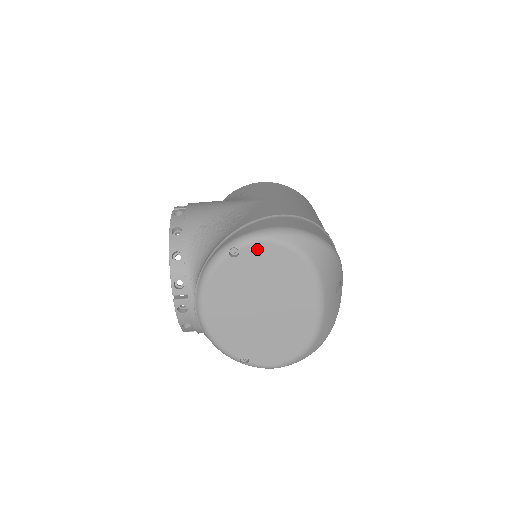
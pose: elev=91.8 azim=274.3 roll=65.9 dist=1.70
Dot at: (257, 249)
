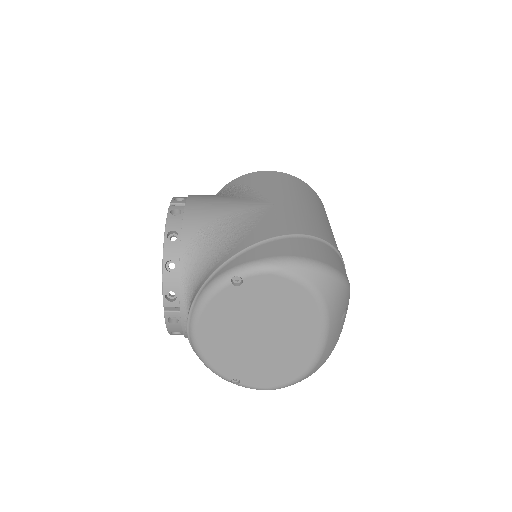
Dot at: (263, 280)
